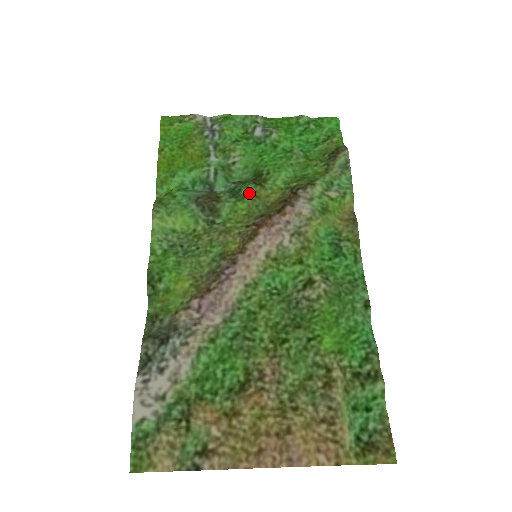
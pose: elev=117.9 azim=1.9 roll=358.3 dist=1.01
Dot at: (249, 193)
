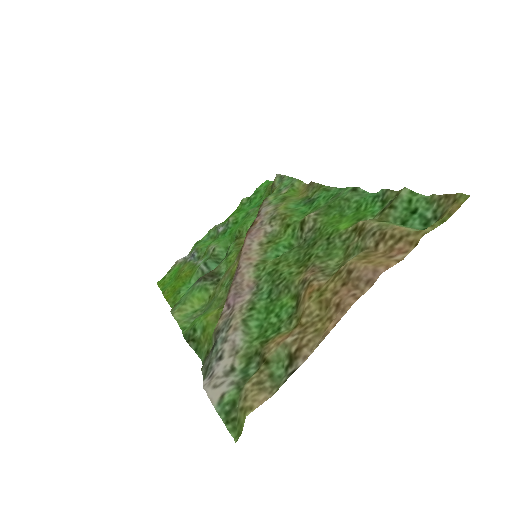
Dot at: (233, 248)
